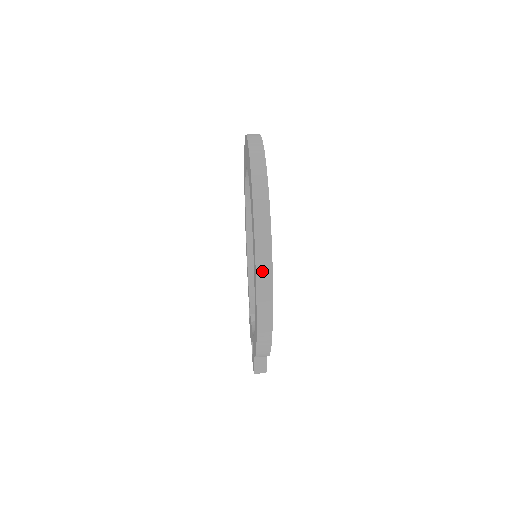
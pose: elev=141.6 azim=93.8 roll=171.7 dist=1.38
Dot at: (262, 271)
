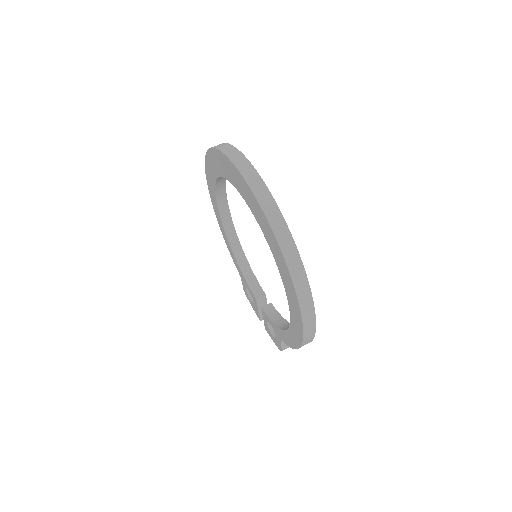
Dot at: (303, 298)
